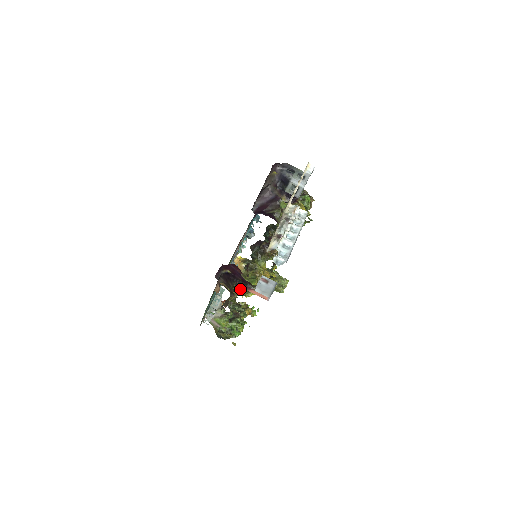
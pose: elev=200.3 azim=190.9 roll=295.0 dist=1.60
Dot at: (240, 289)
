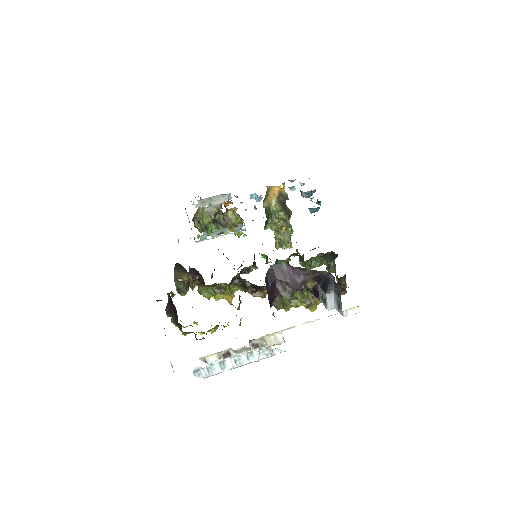
Dot at: (172, 318)
